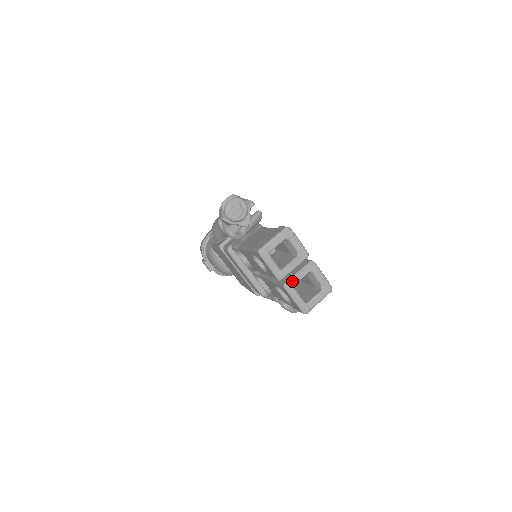
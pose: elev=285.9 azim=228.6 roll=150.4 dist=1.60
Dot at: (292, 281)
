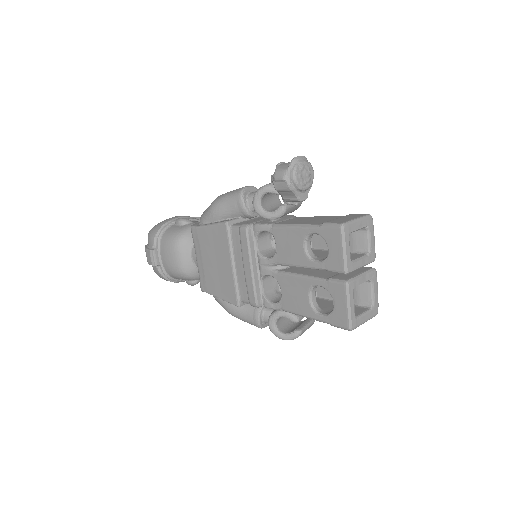
Dot at: (355, 281)
